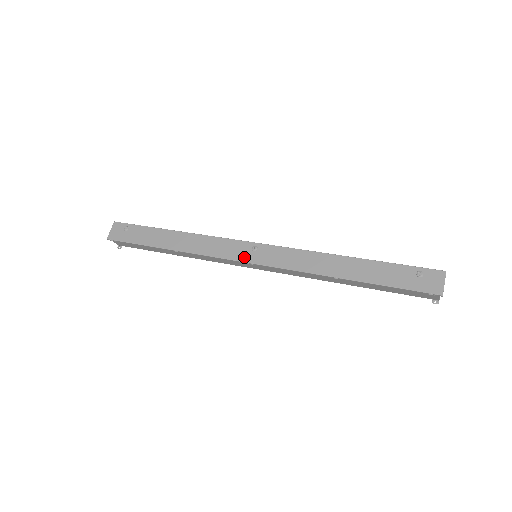
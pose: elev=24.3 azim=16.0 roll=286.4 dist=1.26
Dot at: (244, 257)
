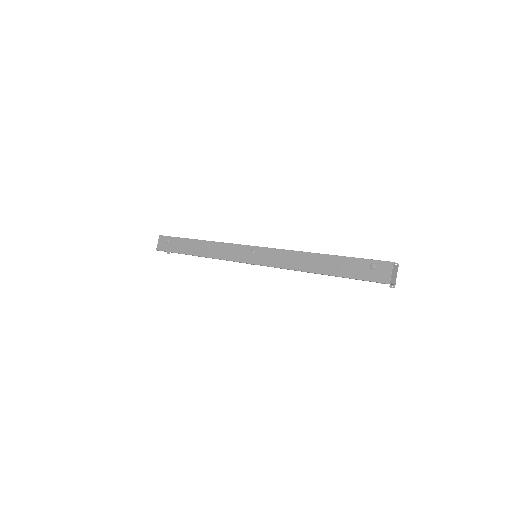
Dot at: (246, 259)
